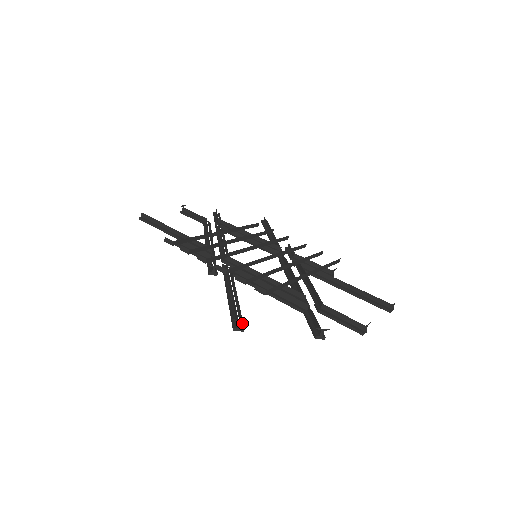
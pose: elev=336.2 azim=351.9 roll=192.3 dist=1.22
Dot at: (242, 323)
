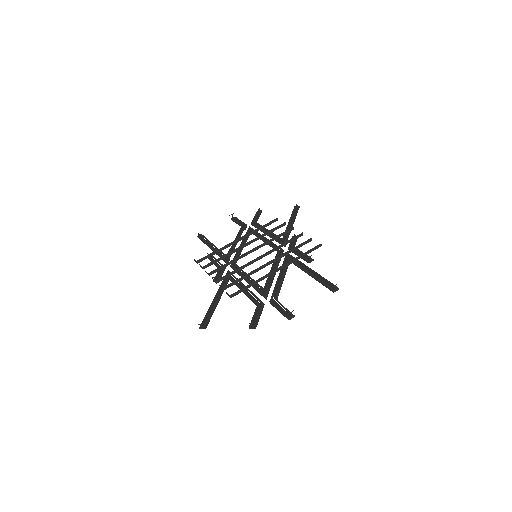
Dot at: (206, 323)
